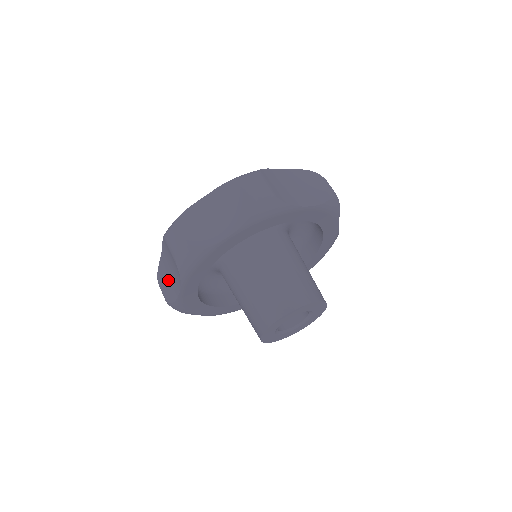
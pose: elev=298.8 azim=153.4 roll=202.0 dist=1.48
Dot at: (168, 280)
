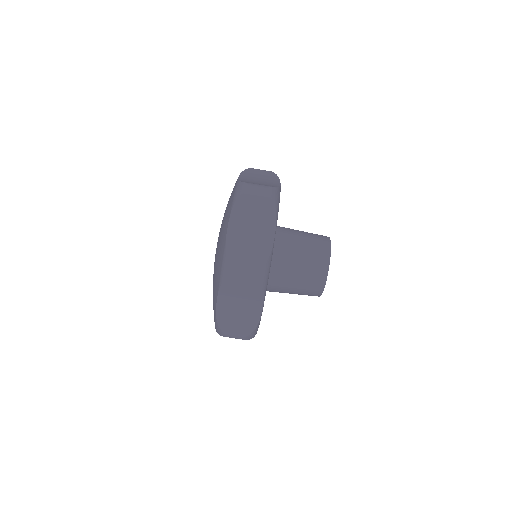
Dot at: (239, 317)
